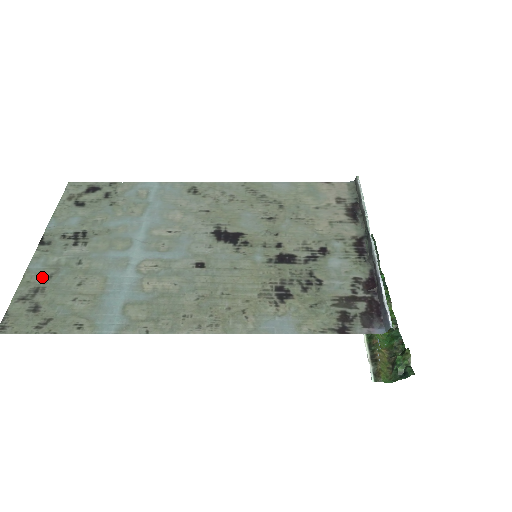
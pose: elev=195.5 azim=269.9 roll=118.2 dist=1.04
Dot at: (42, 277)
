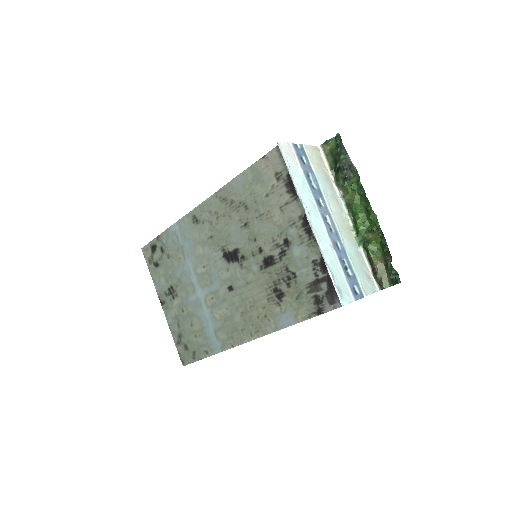
Dot at: (176, 327)
